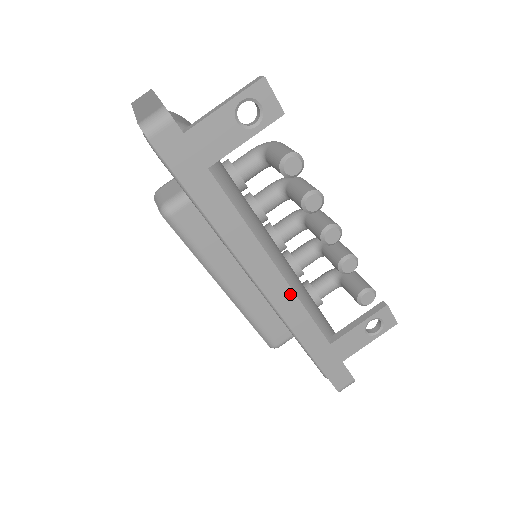
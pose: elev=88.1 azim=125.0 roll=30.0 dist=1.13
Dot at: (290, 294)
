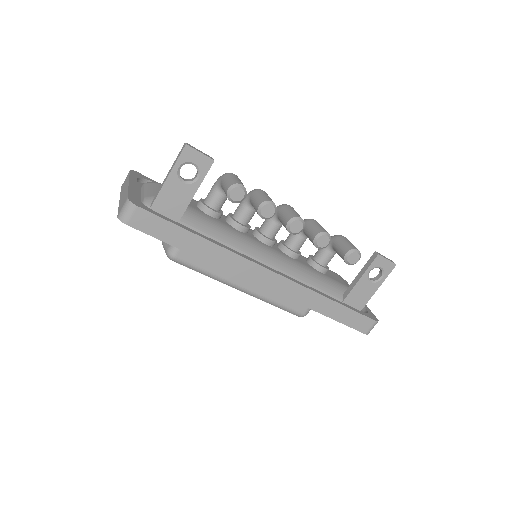
Dot at: (284, 280)
